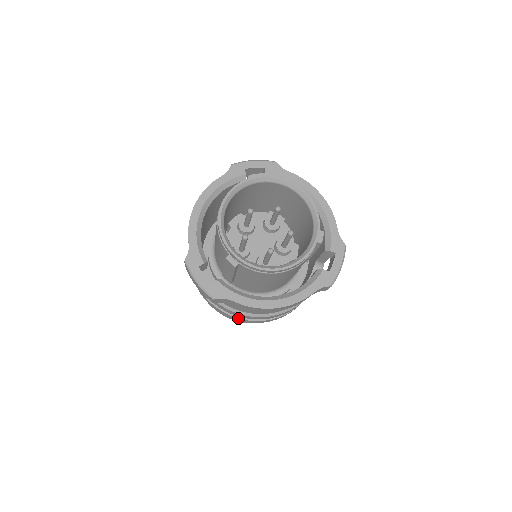
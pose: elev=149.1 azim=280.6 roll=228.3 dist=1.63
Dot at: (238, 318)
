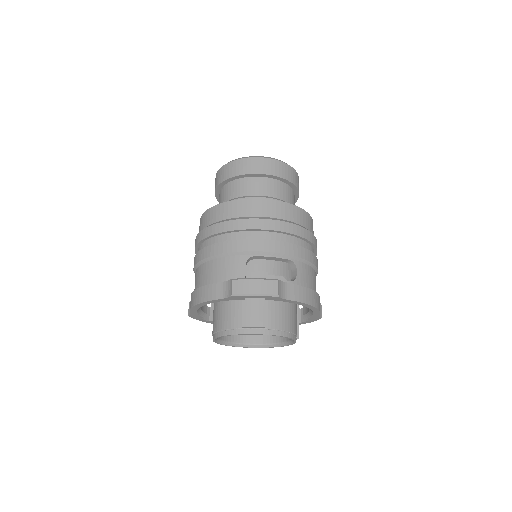
Dot at: occluded
